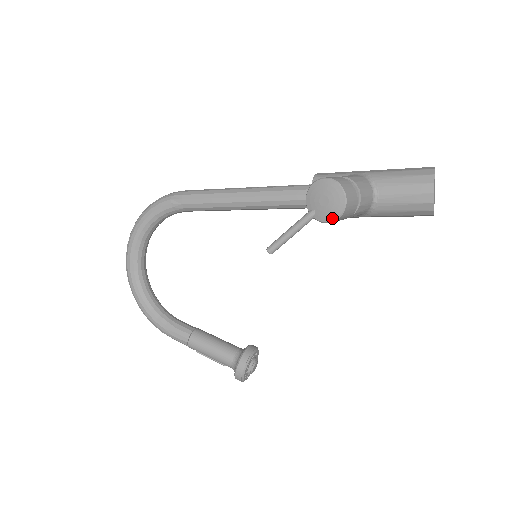
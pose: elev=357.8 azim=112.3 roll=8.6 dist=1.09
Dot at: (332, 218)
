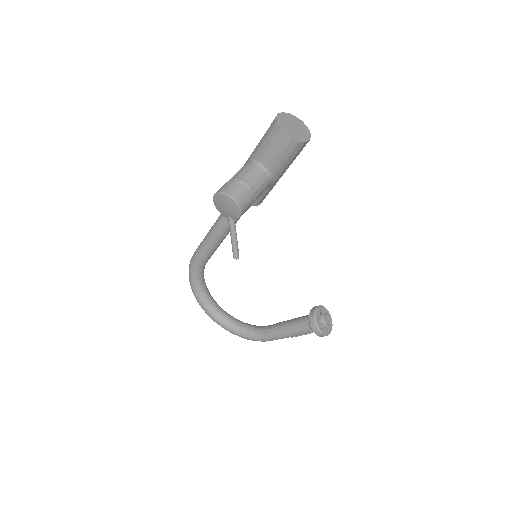
Dot at: (238, 213)
